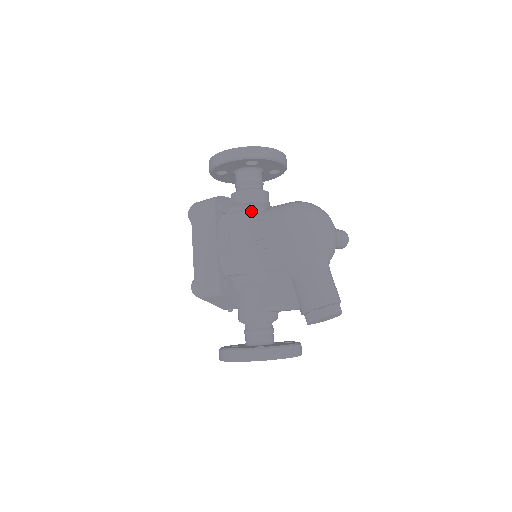
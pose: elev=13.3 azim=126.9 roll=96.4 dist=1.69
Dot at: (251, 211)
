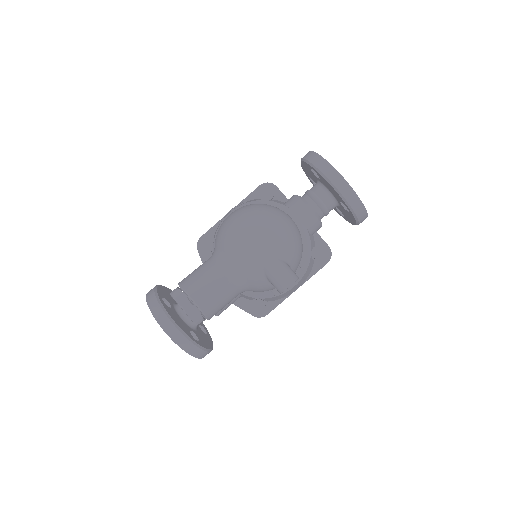
Dot at: (266, 203)
